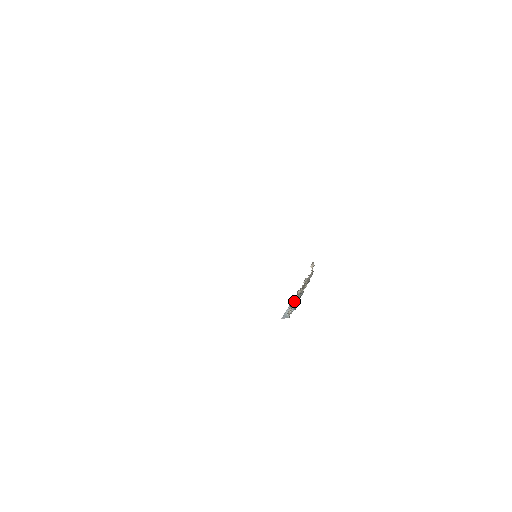
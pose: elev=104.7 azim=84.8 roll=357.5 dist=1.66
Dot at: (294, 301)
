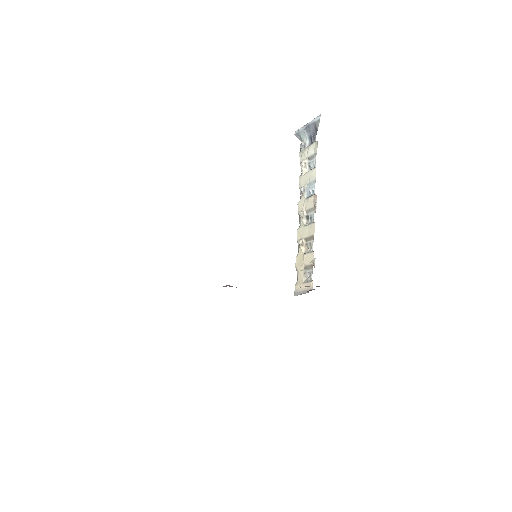
Dot at: (299, 215)
